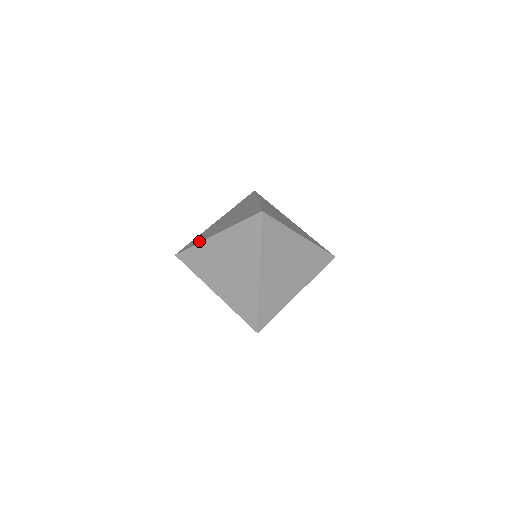
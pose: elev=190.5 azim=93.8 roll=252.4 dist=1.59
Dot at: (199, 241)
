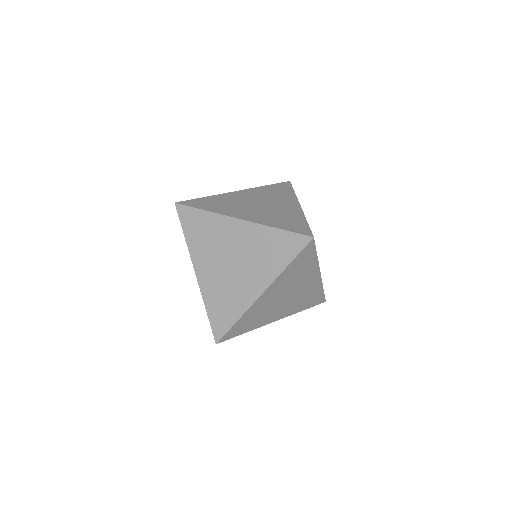
Dot at: (214, 210)
